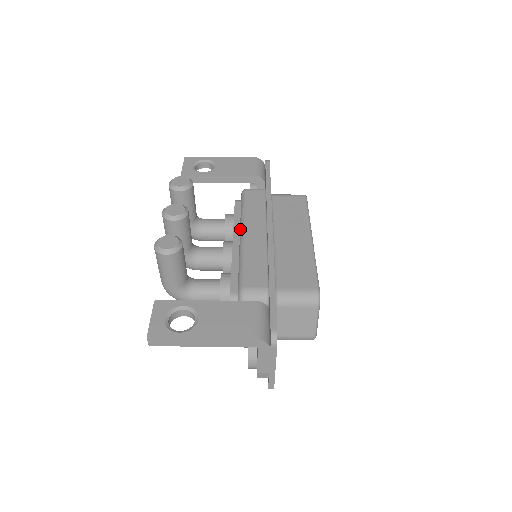
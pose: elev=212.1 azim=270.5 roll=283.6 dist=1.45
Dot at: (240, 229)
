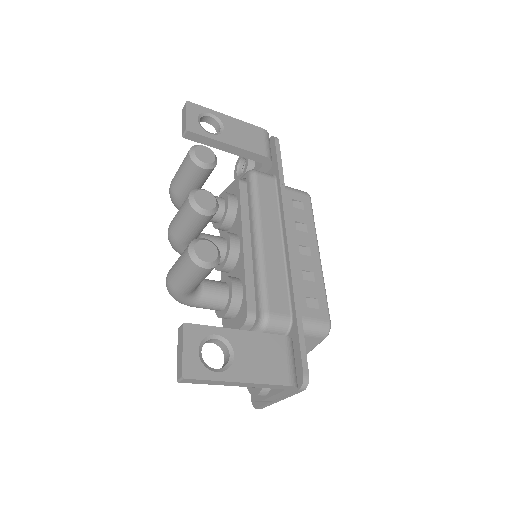
Dot at: (254, 228)
